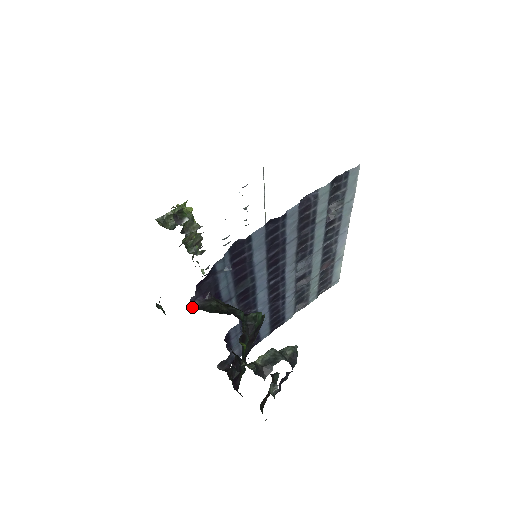
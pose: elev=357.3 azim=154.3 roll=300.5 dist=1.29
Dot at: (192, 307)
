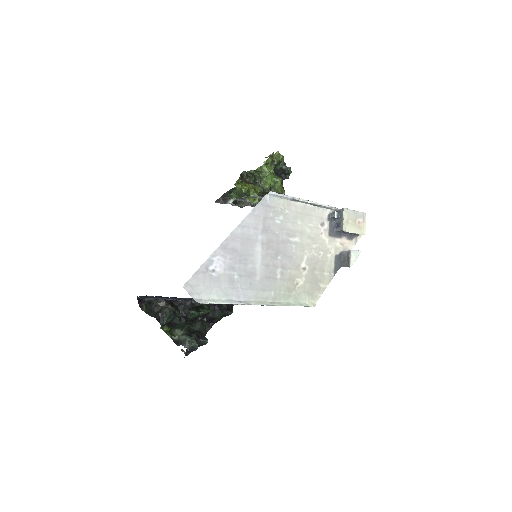
Dot at: (149, 299)
